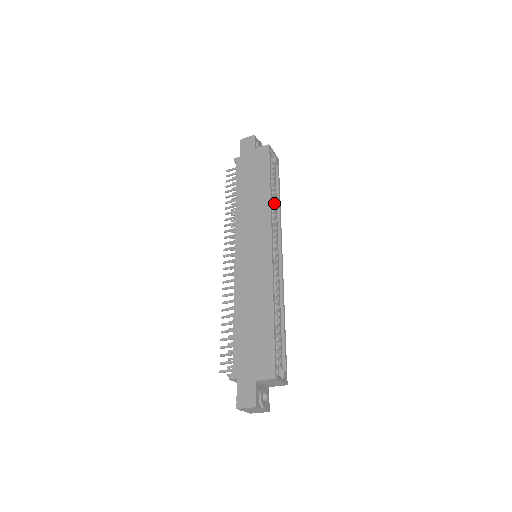
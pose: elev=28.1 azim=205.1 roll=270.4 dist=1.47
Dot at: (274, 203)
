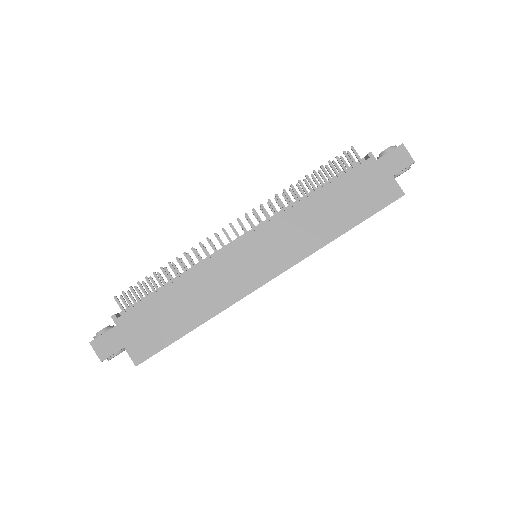
Dot at: occluded
